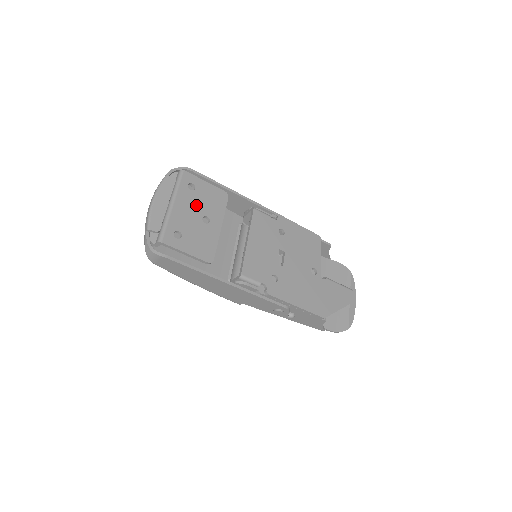
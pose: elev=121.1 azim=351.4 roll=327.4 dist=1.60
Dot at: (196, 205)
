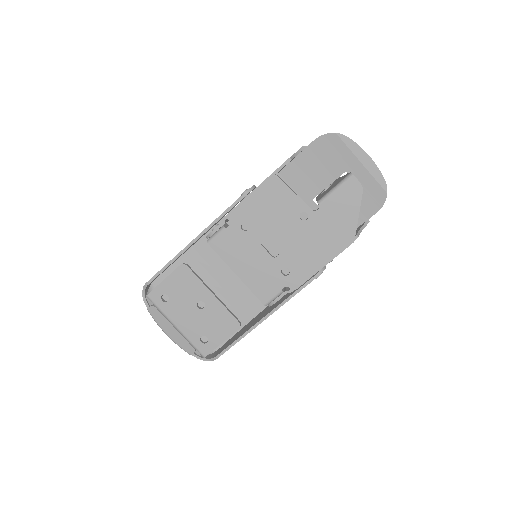
Dot at: (184, 305)
